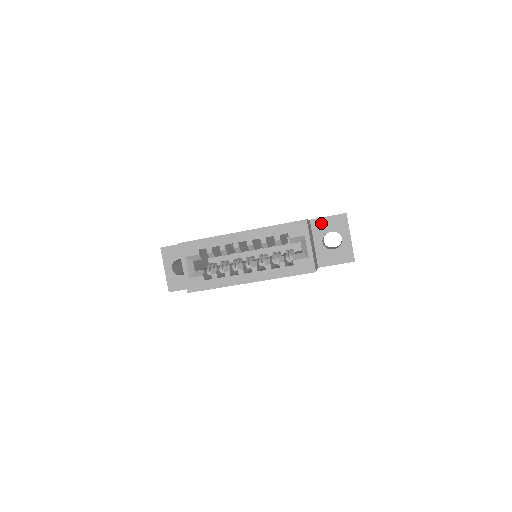
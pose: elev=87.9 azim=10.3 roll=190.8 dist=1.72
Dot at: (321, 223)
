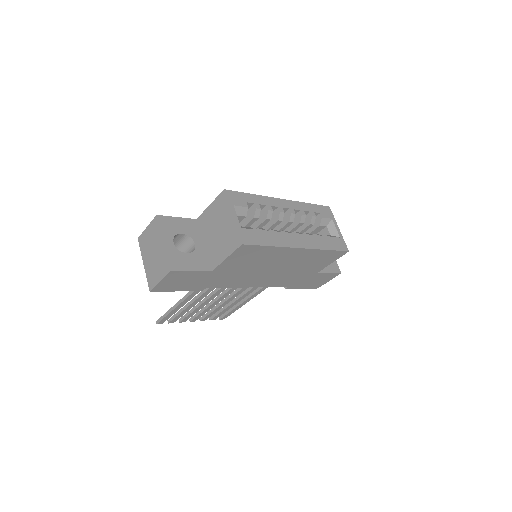
Dot at: occluded
